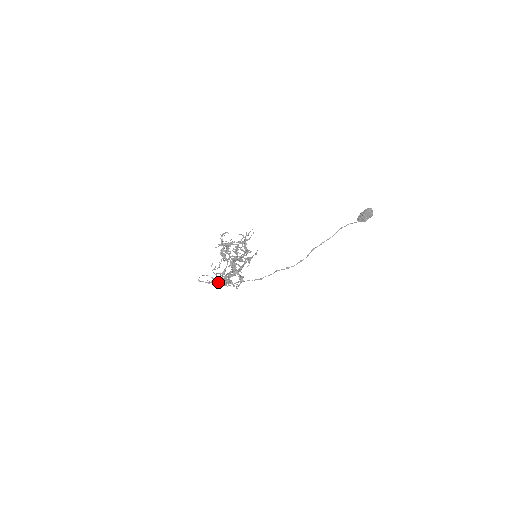
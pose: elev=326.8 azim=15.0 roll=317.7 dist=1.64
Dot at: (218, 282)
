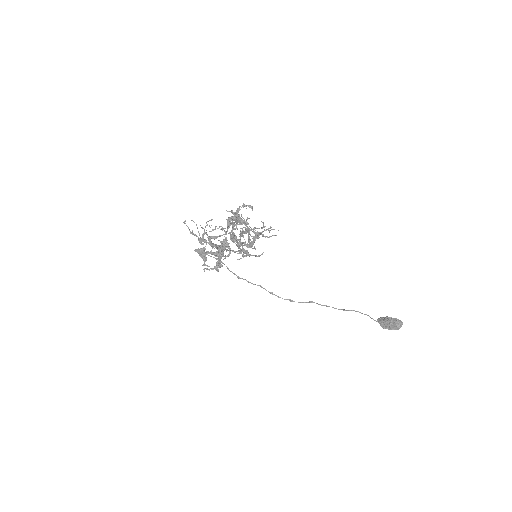
Dot at: (200, 241)
